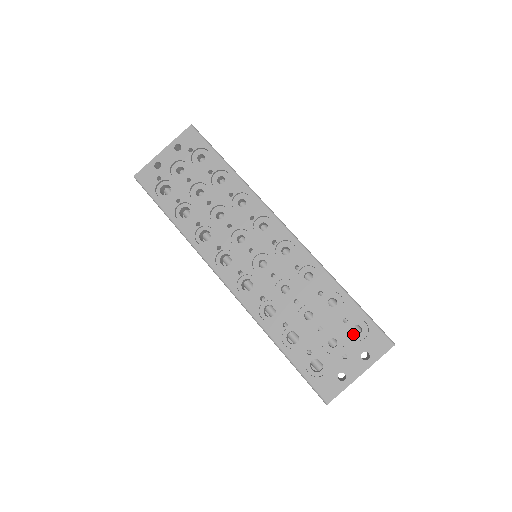
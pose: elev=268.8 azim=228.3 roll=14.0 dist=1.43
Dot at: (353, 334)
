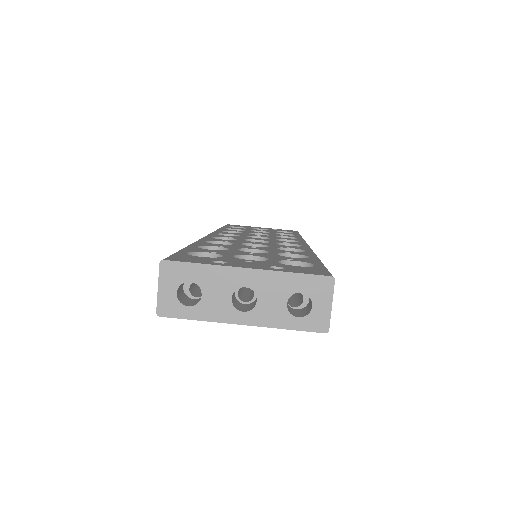
Dot at: occluded
